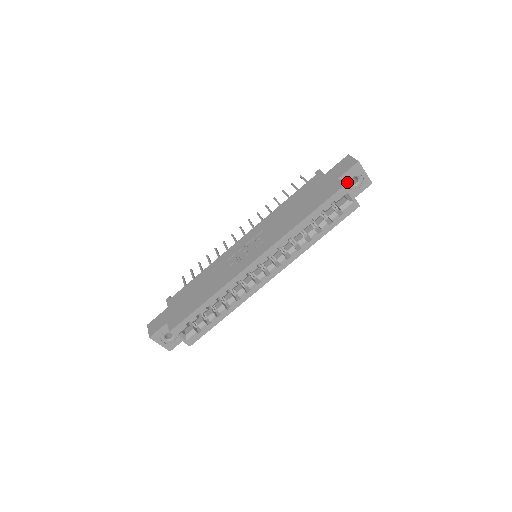
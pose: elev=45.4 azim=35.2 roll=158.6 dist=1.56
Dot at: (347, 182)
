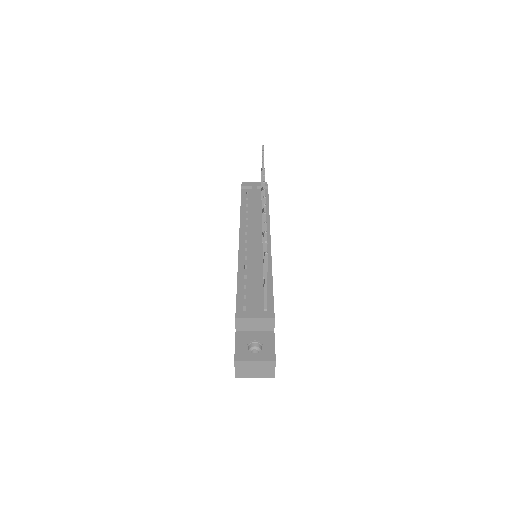
Dot at: occluded
